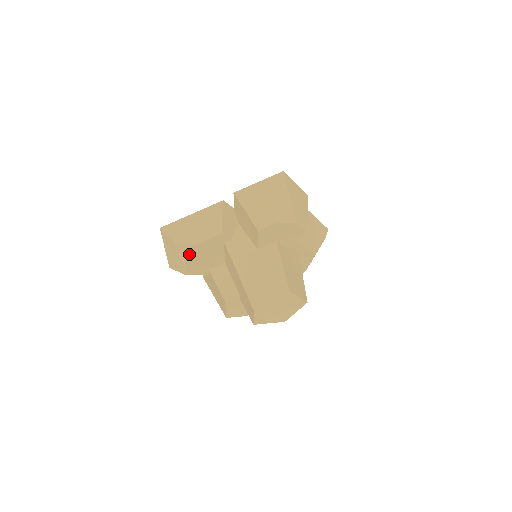
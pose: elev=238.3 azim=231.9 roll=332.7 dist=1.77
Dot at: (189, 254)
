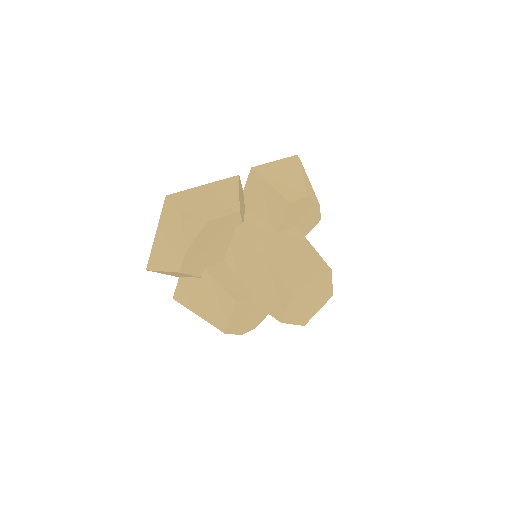
Dot at: (198, 235)
